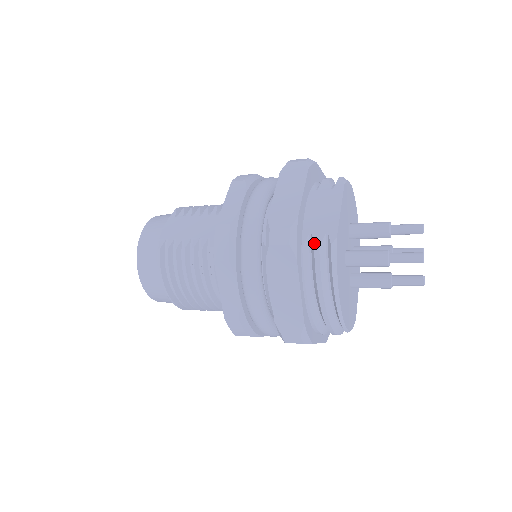
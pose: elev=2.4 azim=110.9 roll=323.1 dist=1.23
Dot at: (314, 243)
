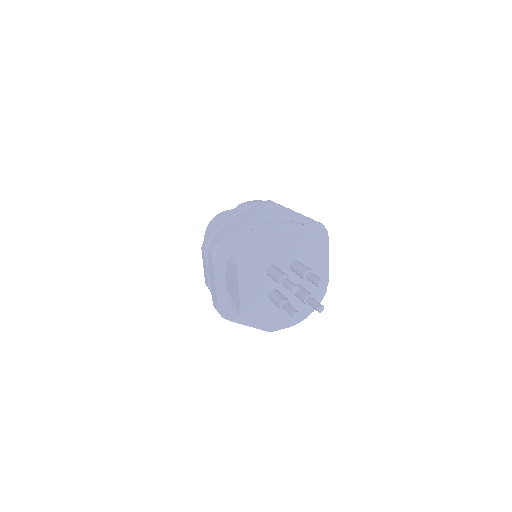
Dot at: (236, 311)
